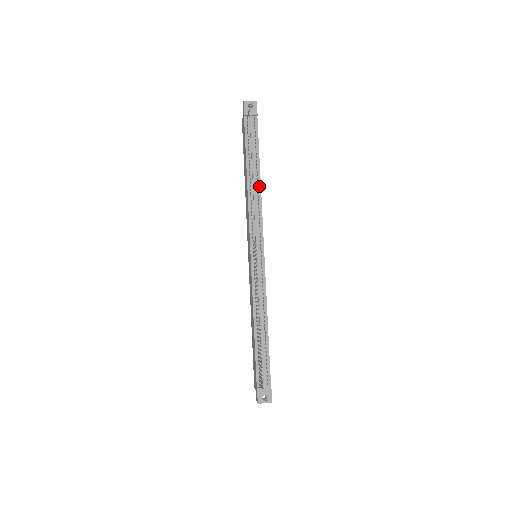
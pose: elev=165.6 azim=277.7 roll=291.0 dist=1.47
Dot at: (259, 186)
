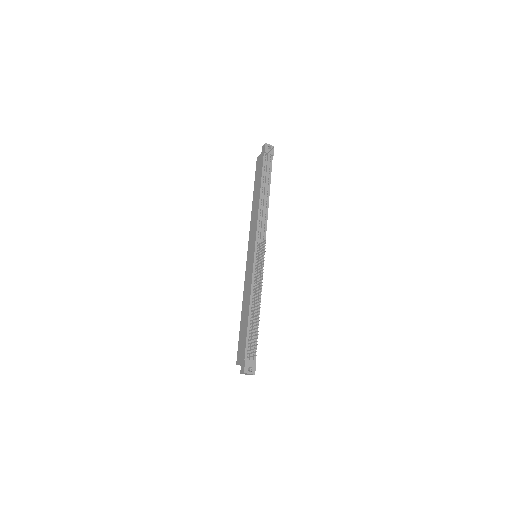
Dot at: (267, 204)
